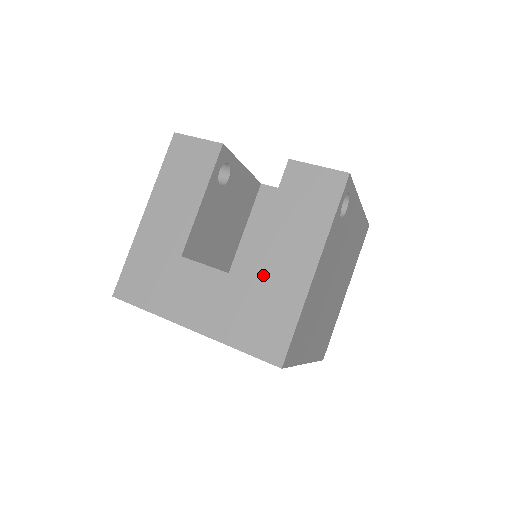
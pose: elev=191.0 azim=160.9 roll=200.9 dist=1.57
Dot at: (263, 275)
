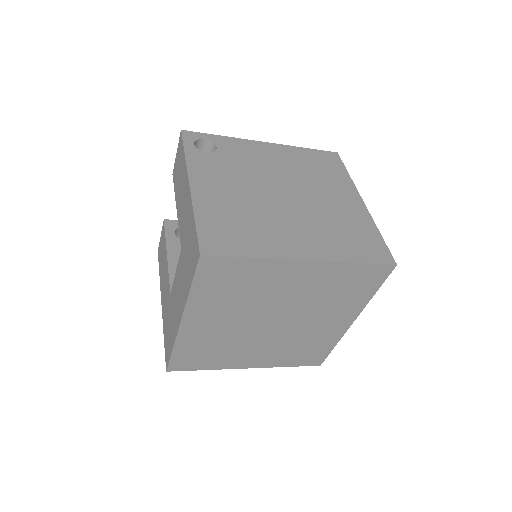
Dot at: (183, 232)
